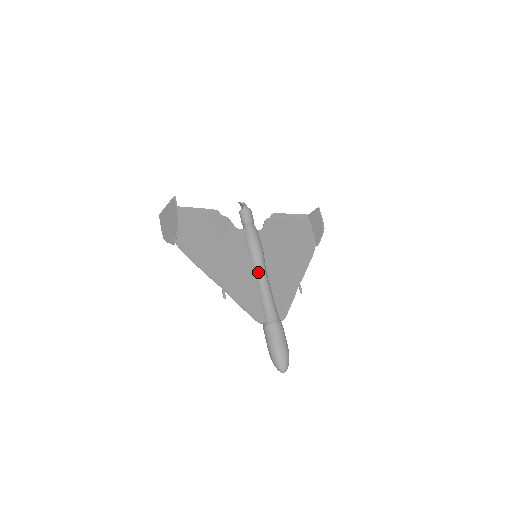
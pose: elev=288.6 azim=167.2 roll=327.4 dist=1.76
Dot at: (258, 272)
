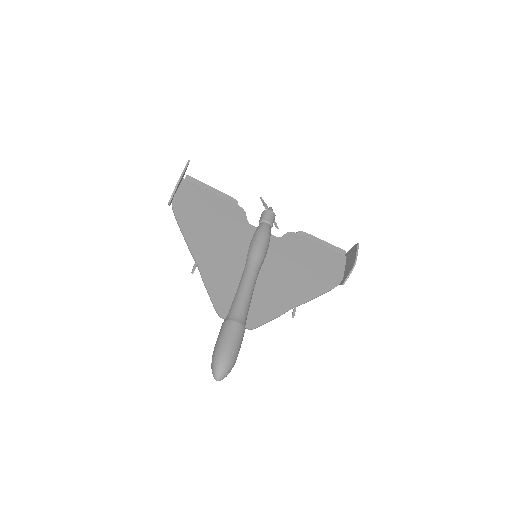
Dot at: (247, 268)
